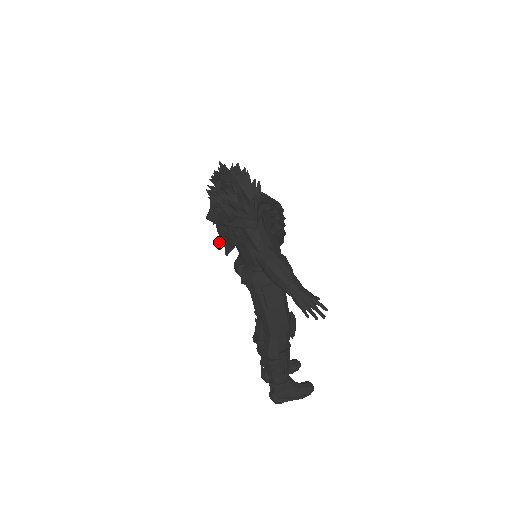
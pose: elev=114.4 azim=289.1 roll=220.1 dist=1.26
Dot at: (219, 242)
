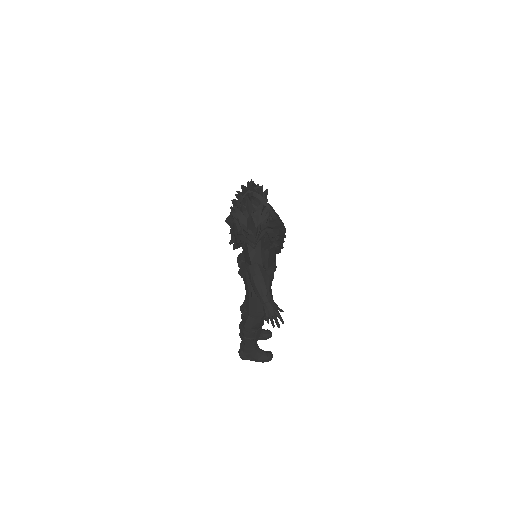
Dot at: occluded
